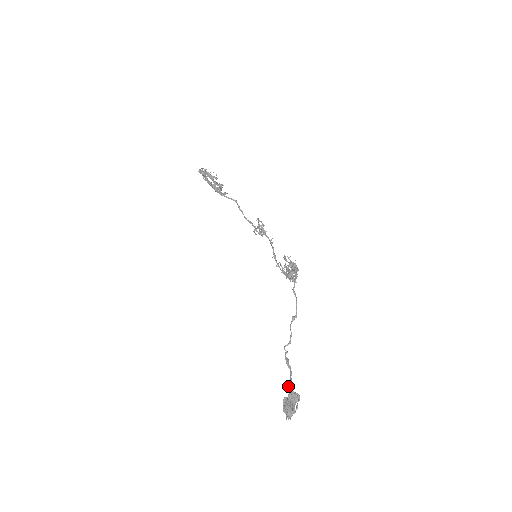
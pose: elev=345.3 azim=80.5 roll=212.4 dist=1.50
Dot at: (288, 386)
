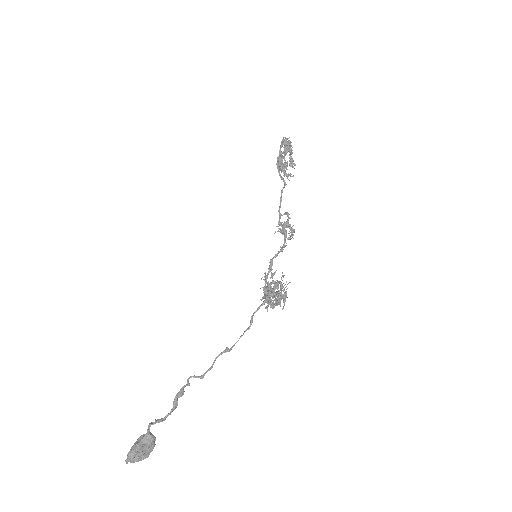
Dot at: occluded
